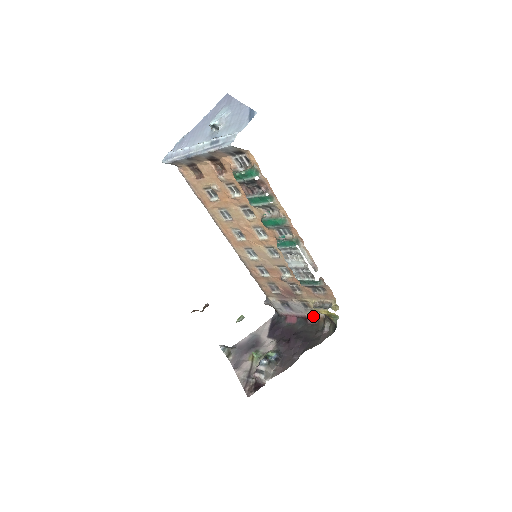
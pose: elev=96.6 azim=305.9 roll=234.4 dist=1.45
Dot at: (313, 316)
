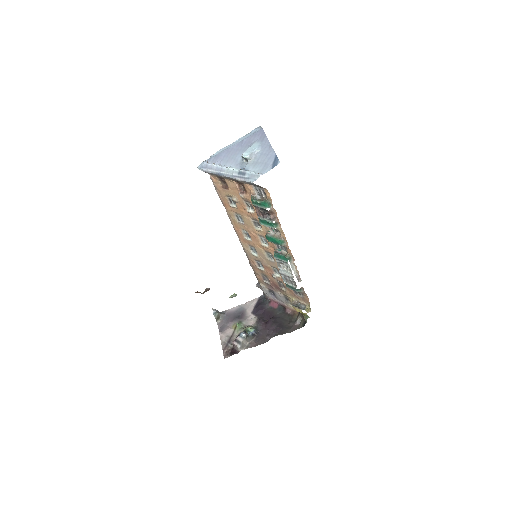
Dot at: (291, 308)
